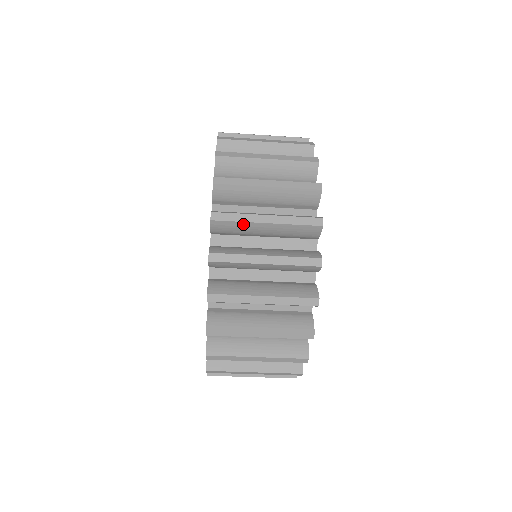
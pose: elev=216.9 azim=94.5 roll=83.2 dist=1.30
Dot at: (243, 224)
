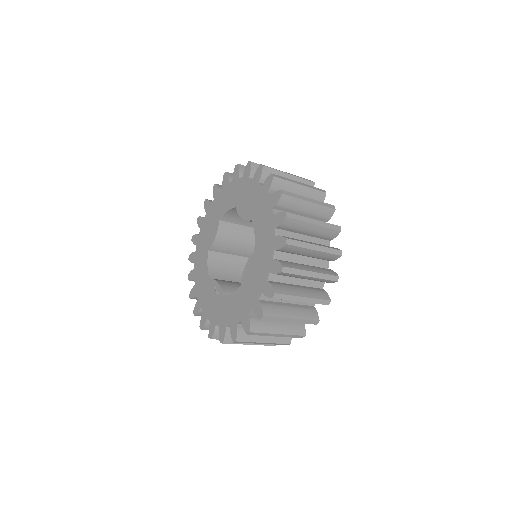
Dot at: (297, 200)
